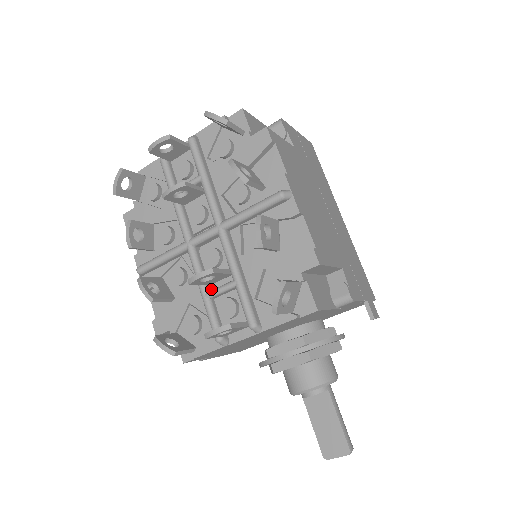
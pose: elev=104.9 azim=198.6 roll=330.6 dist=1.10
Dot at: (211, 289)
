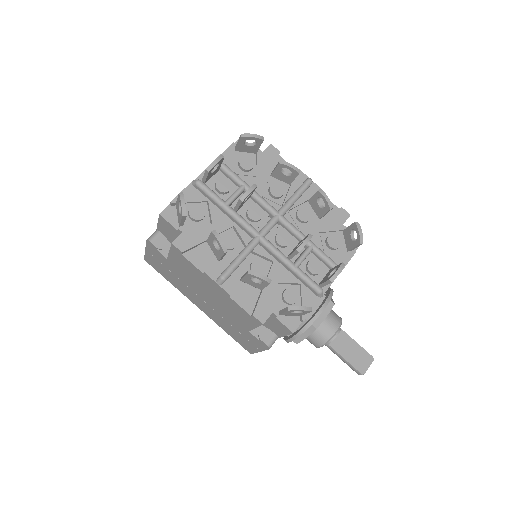
Dot at: occluded
